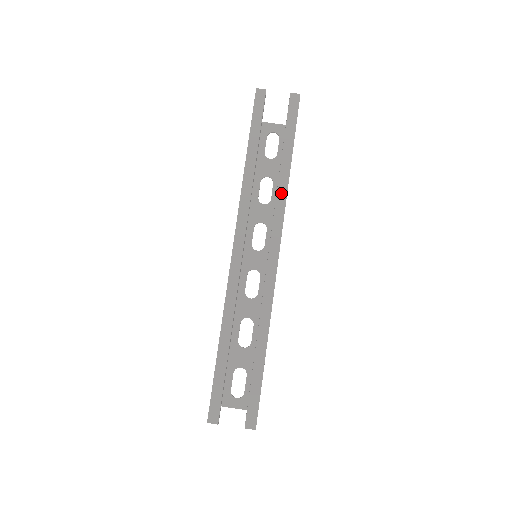
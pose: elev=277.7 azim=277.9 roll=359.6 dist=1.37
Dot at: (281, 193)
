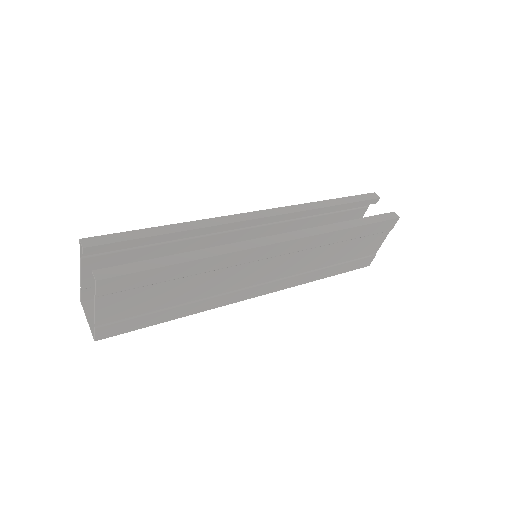
Dot at: (325, 228)
